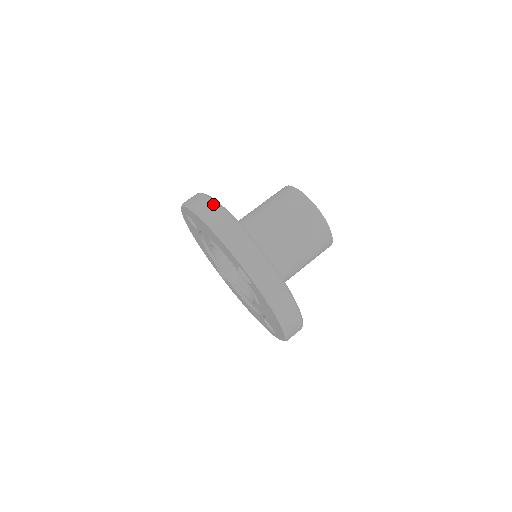
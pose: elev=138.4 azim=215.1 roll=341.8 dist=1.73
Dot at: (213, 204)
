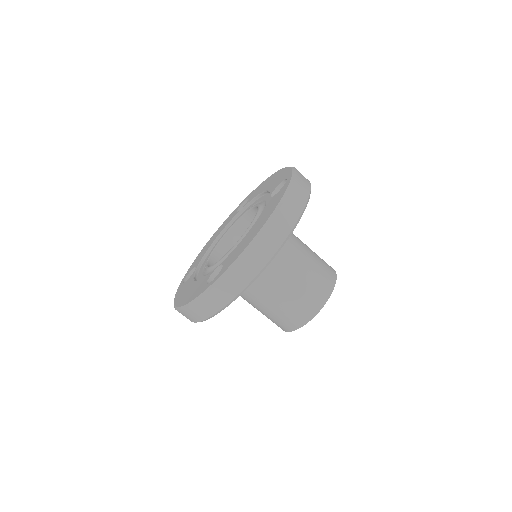
Dot at: occluded
